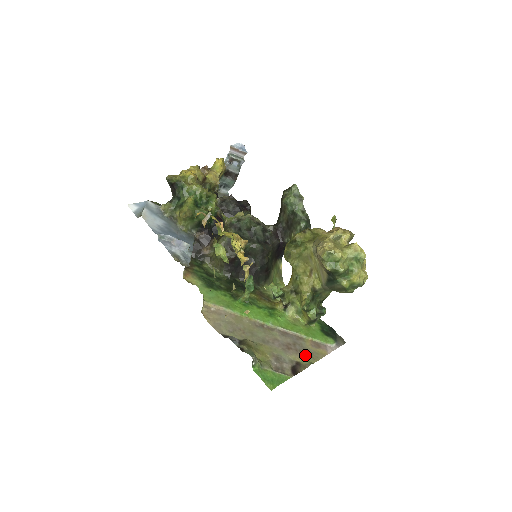
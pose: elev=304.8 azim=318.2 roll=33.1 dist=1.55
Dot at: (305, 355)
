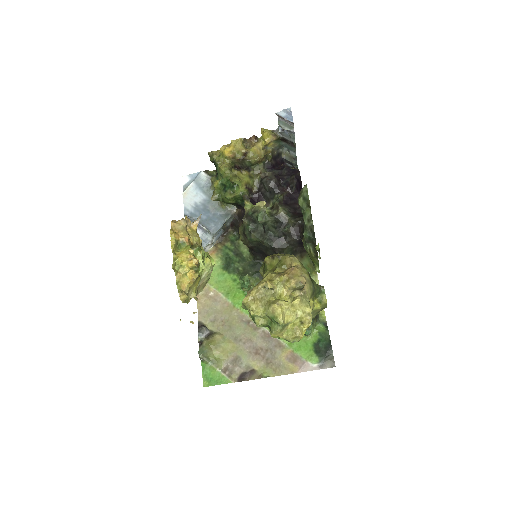
Dot at: (269, 365)
